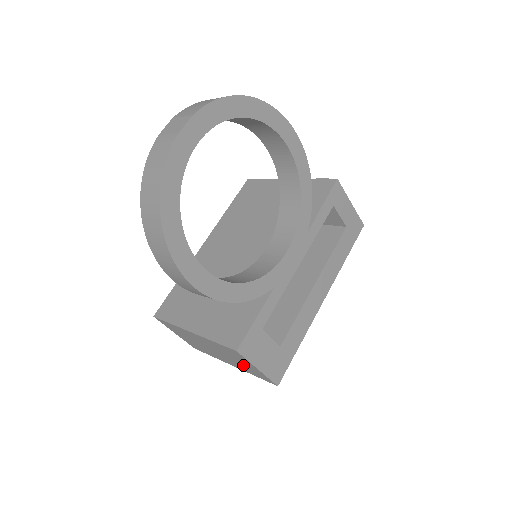
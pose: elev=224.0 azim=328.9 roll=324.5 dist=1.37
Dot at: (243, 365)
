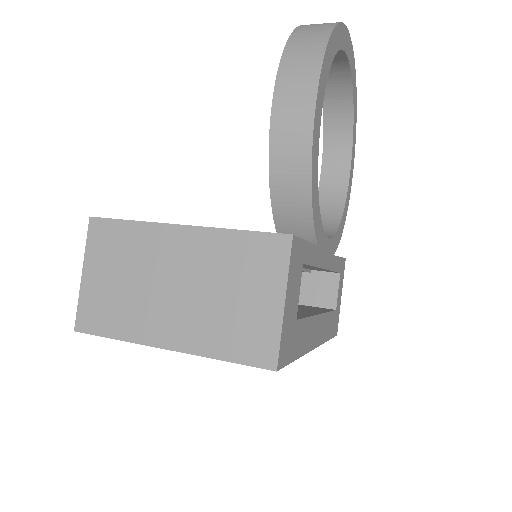
Dot at: (233, 313)
